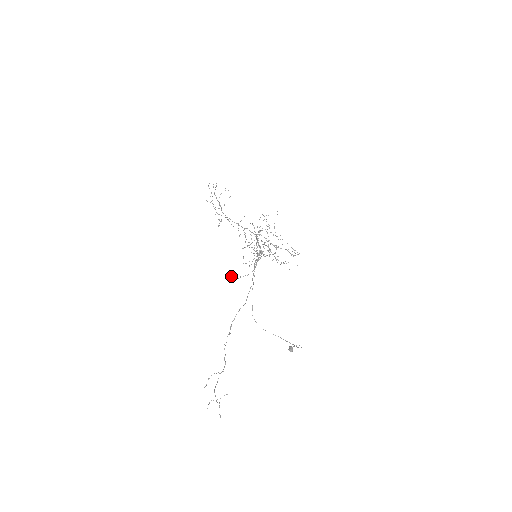
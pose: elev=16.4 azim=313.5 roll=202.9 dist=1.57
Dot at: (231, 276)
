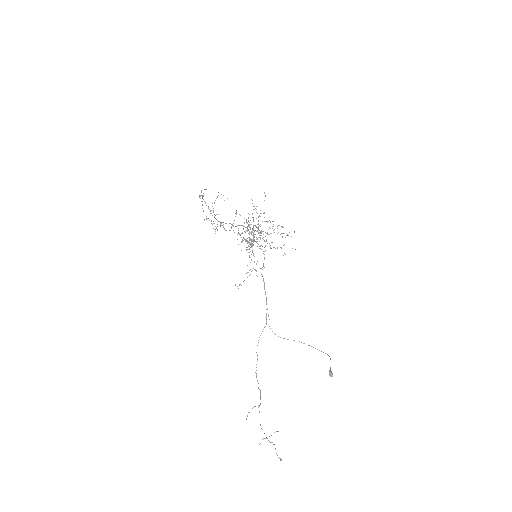
Dot at: (235, 285)
